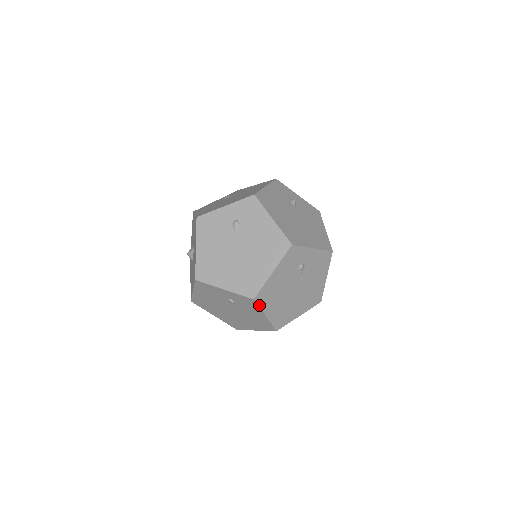
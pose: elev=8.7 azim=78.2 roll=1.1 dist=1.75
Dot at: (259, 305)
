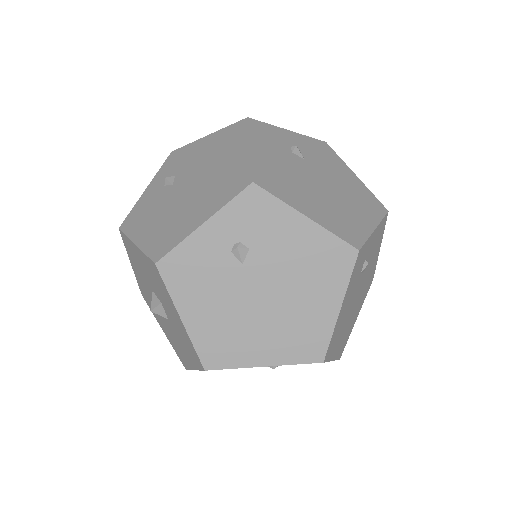
Dot at: occluded
